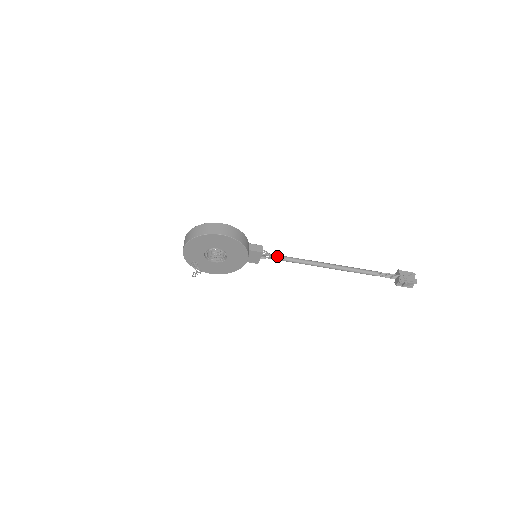
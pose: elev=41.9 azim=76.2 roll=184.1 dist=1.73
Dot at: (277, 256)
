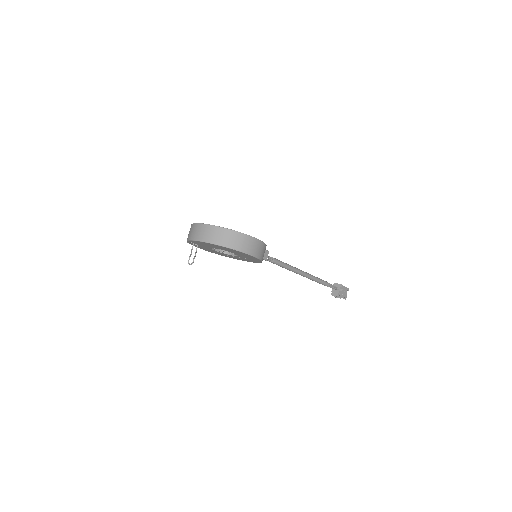
Dot at: (271, 258)
